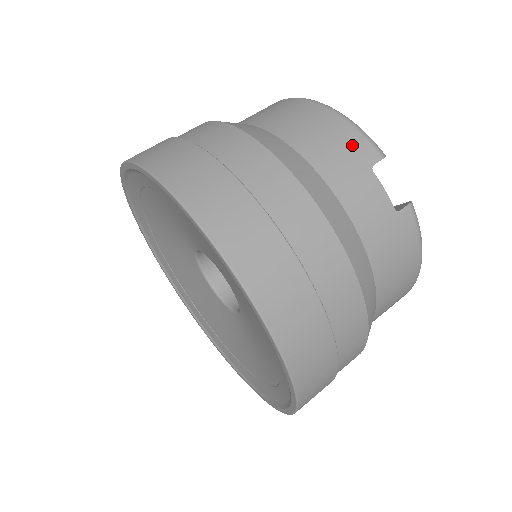
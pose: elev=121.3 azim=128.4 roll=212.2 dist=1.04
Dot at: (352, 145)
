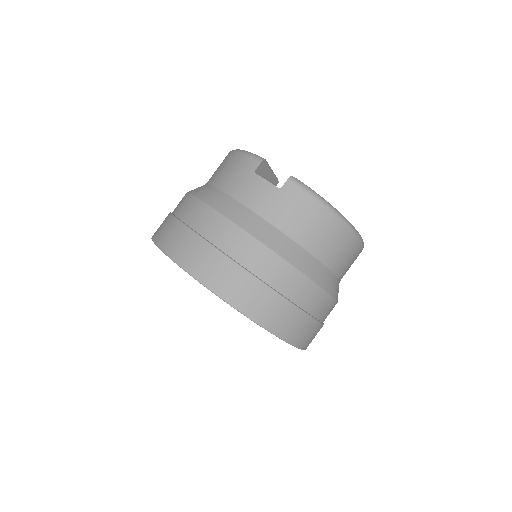
Dot at: (242, 166)
